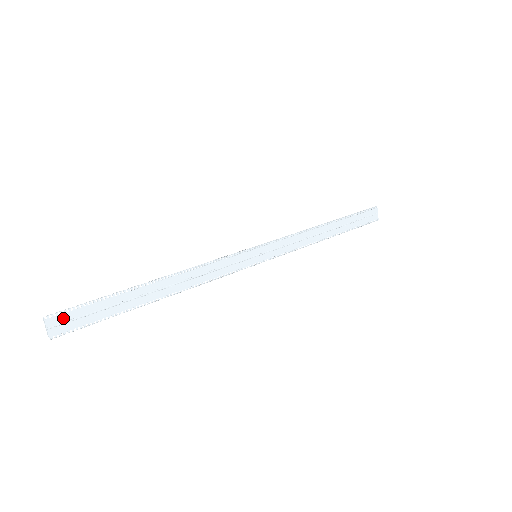
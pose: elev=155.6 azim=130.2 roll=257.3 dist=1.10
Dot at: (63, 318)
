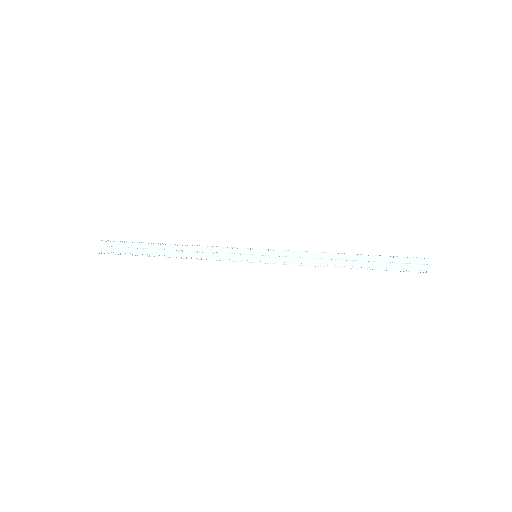
Dot at: (109, 244)
